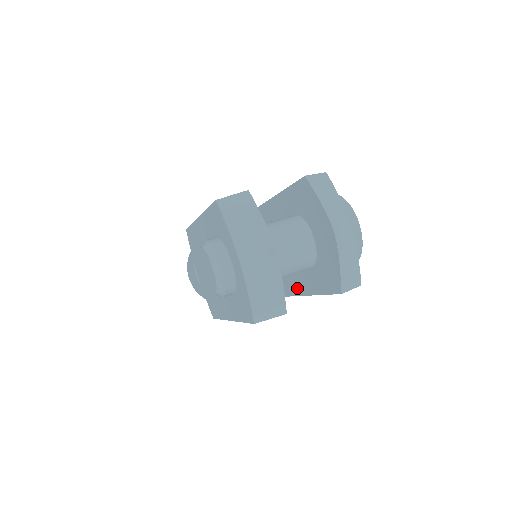
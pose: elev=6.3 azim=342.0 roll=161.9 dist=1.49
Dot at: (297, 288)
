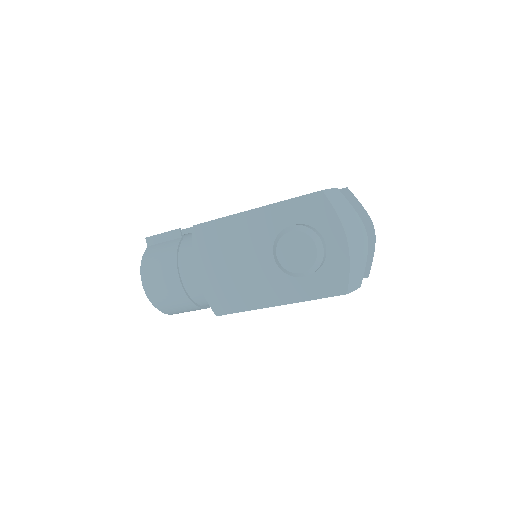
Dot at: occluded
